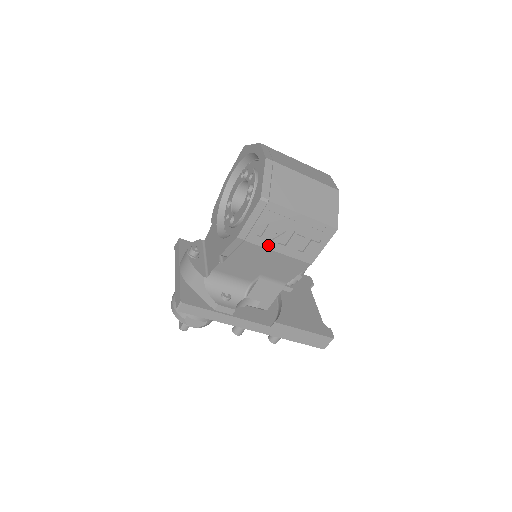
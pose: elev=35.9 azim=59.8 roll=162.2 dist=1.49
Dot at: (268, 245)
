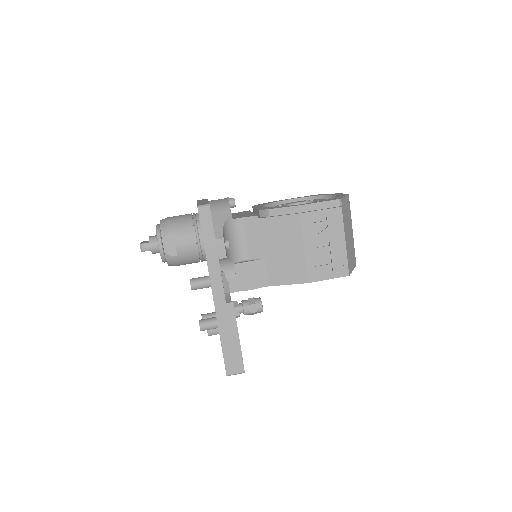
Dot at: (306, 234)
